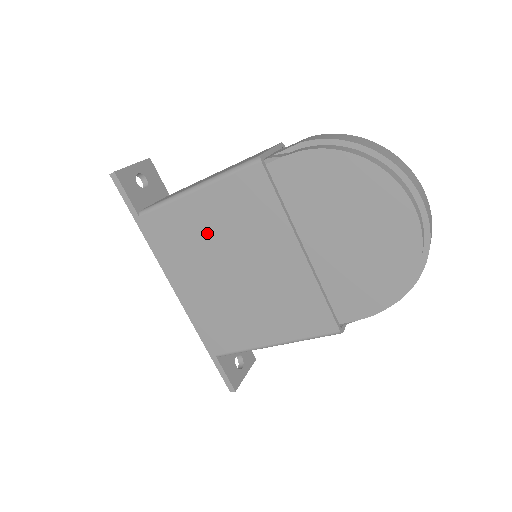
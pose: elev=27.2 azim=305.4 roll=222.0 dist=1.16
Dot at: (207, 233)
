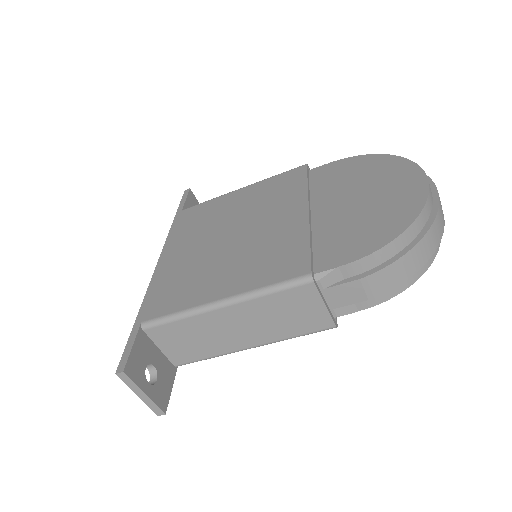
Dot at: (230, 211)
